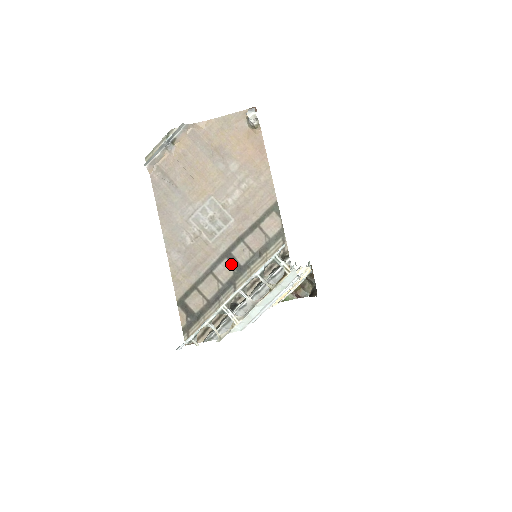
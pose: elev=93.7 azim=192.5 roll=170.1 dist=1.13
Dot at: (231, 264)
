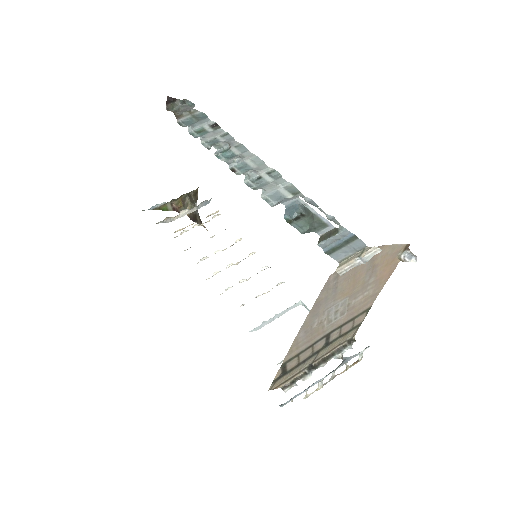
Dot at: (325, 341)
